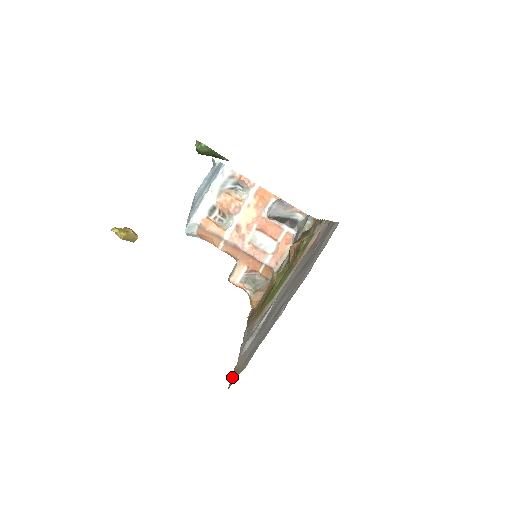
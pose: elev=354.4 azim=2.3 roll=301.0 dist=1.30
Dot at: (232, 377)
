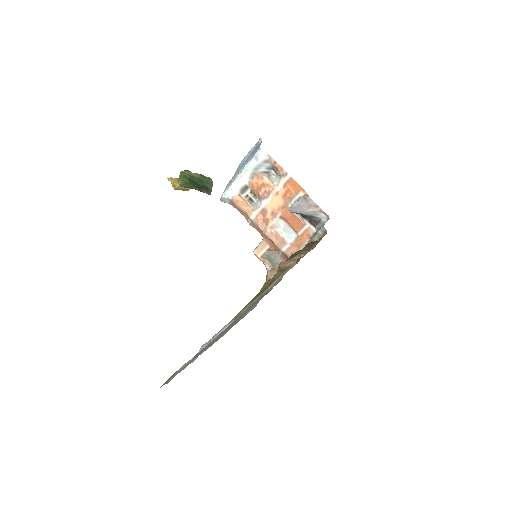
Dot at: (170, 377)
